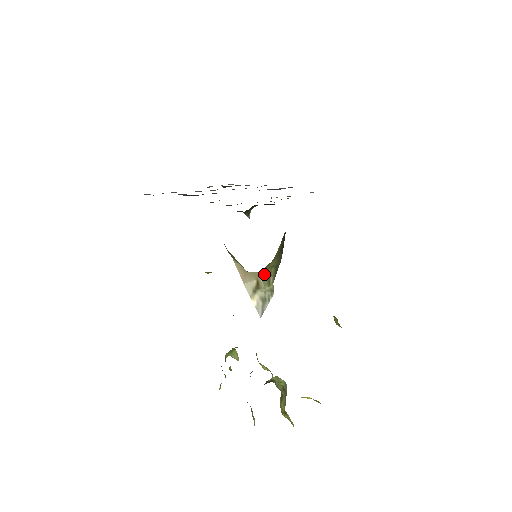
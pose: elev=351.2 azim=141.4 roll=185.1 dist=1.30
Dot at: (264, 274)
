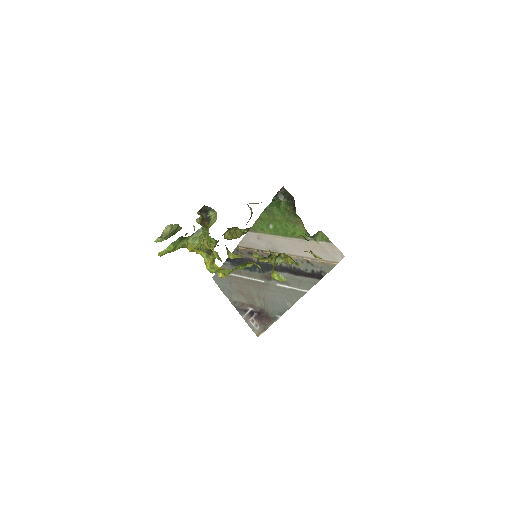
Dot at: occluded
